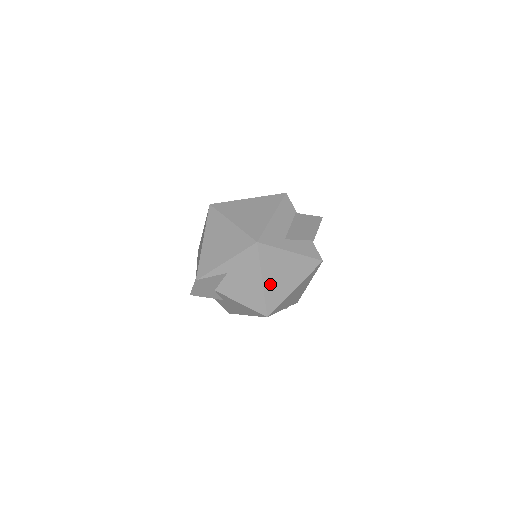
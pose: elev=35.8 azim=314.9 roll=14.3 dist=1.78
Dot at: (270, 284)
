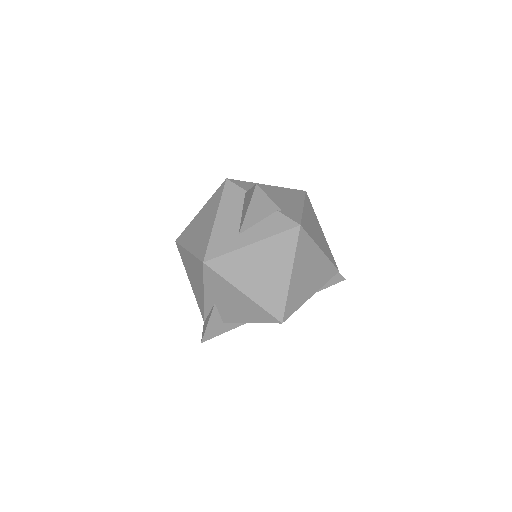
Dot at: (255, 291)
